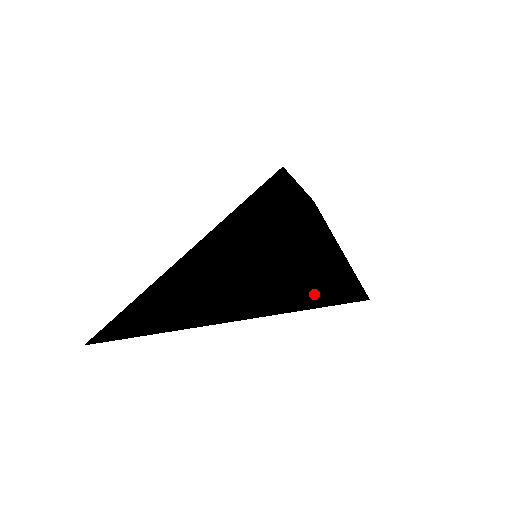
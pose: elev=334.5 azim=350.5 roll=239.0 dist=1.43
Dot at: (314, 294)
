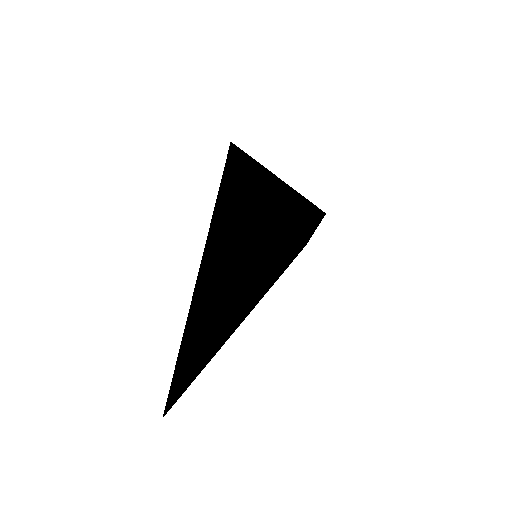
Dot at: (289, 264)
